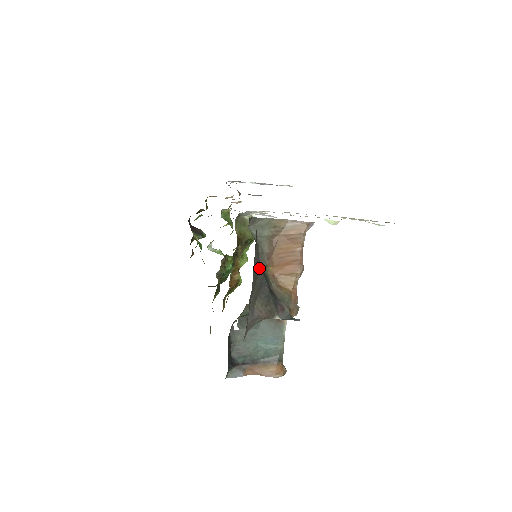
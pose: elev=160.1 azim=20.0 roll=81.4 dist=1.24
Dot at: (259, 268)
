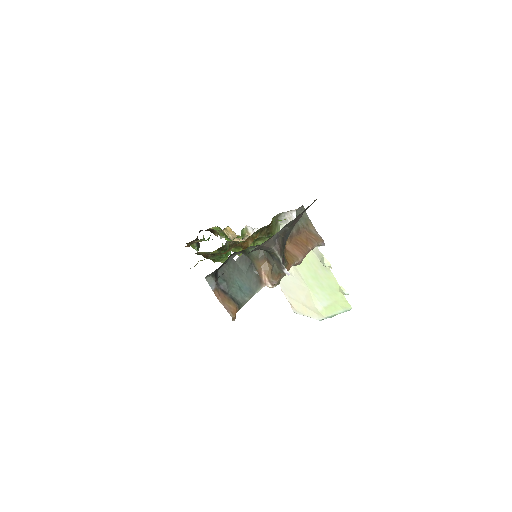
Dot at: (294, 224)
